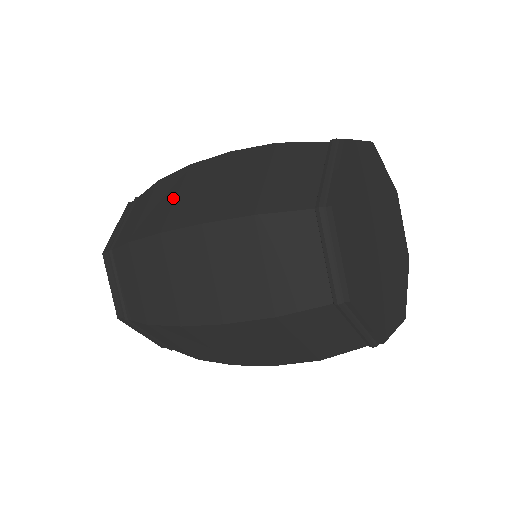
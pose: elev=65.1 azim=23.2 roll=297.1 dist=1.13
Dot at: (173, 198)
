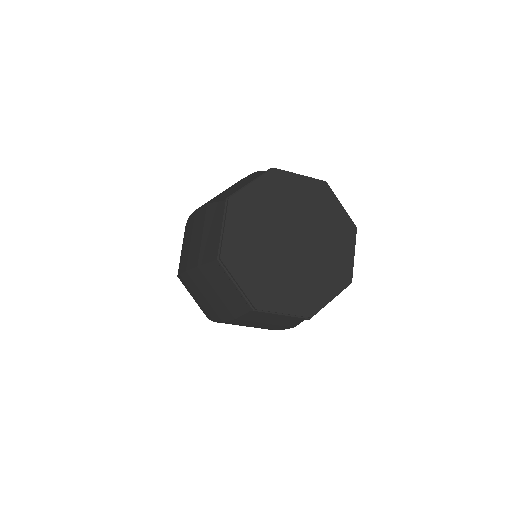
Dot at: occluded
